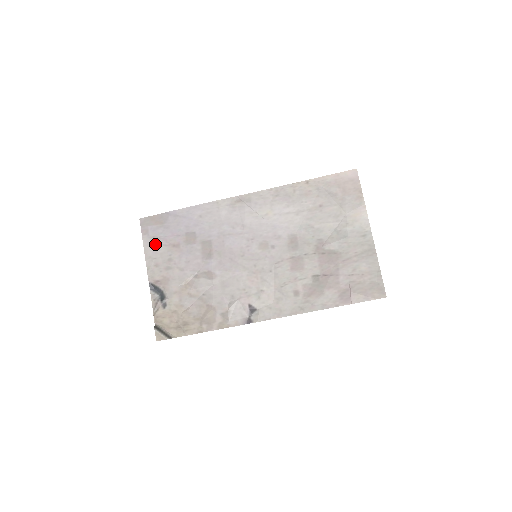
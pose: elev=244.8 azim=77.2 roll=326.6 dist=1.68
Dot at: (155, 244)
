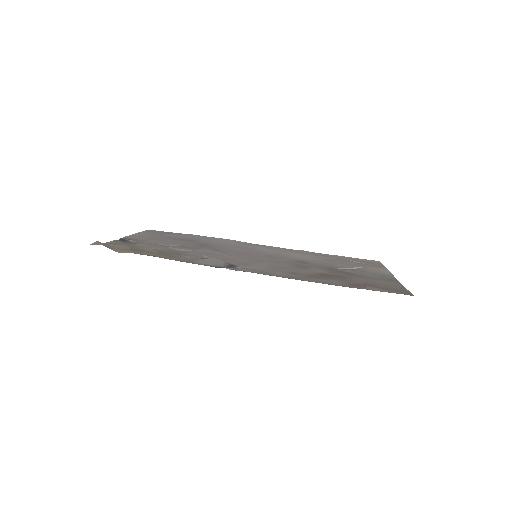
Dot at: (151, 234)
